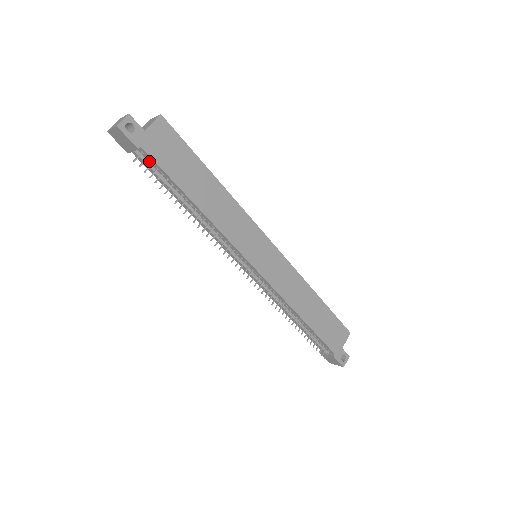
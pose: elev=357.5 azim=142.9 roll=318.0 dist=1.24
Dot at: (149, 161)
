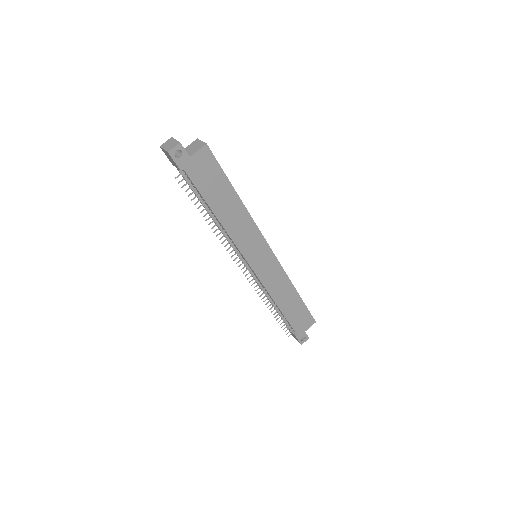
Dot at: (188, 178)
